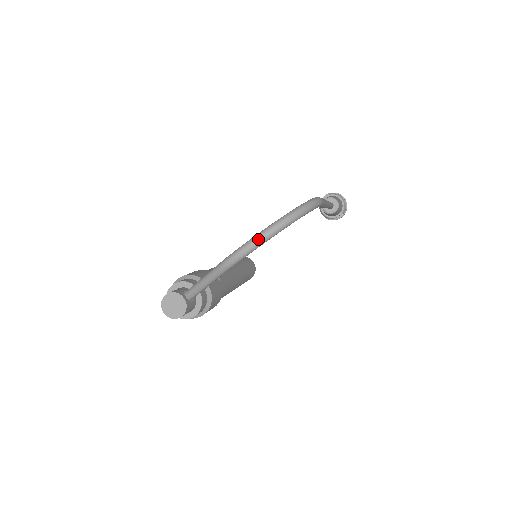
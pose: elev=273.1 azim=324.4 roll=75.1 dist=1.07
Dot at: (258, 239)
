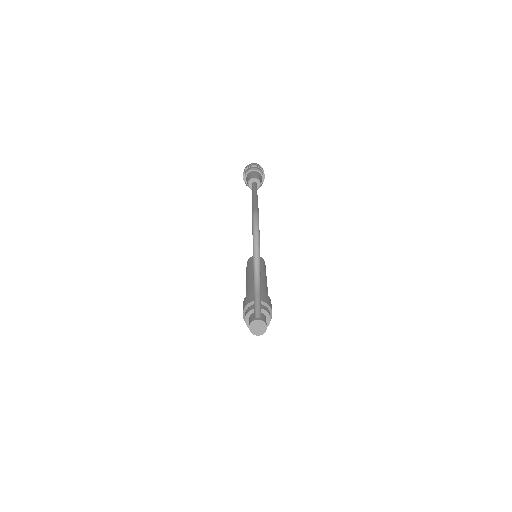
Dot at: (256, 263)
